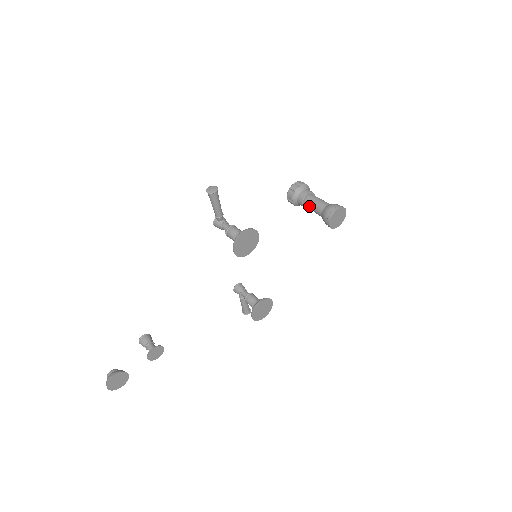
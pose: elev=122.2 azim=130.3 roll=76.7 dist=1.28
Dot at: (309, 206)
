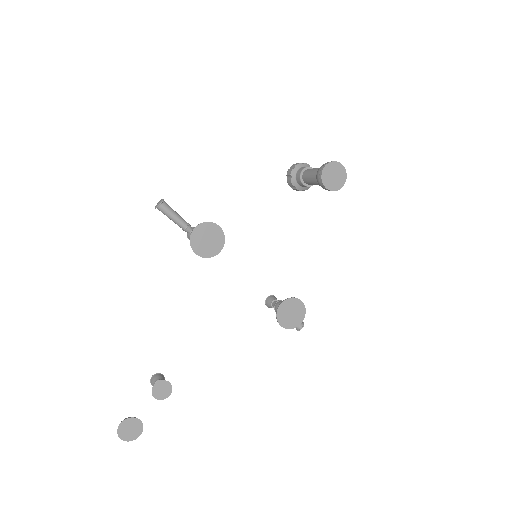
Dot at: (308, 182)
